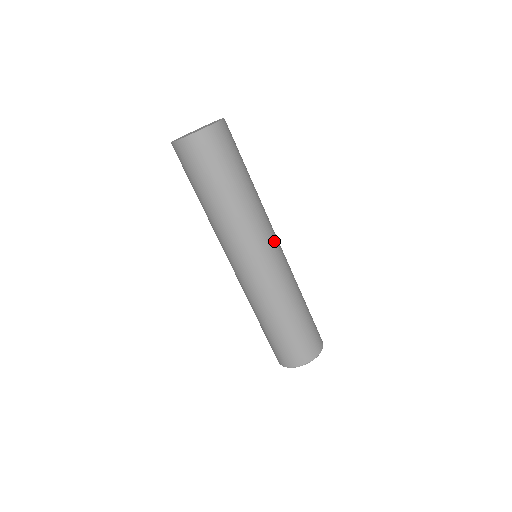
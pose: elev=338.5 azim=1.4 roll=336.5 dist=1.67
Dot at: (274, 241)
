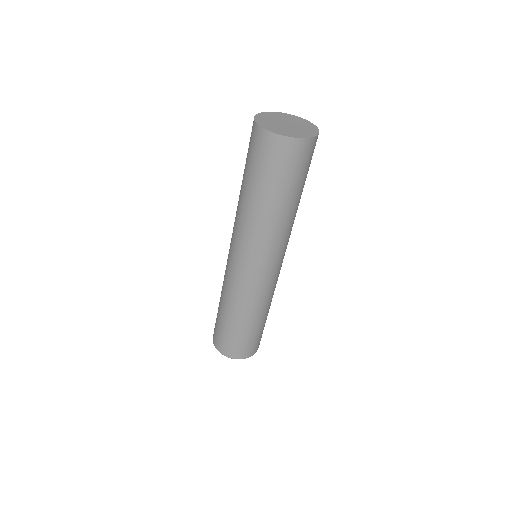
Dot at: (281, 260)
